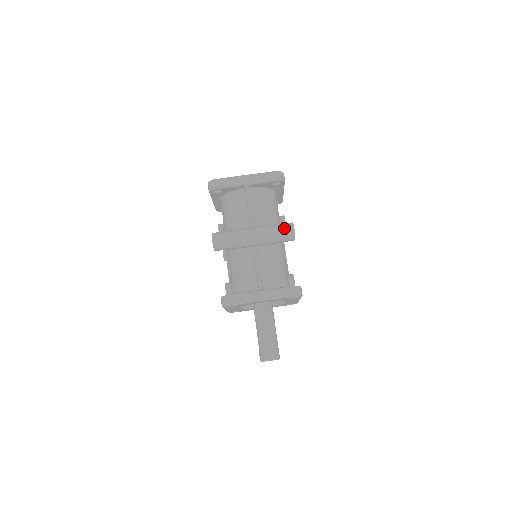
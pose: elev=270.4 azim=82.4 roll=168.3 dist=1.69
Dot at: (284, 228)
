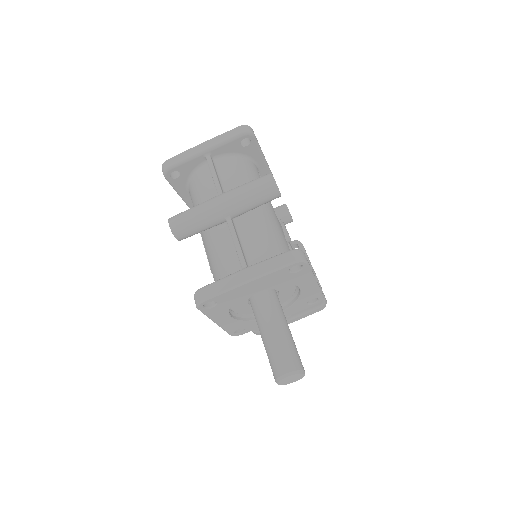
Dot at: (259, 180)
